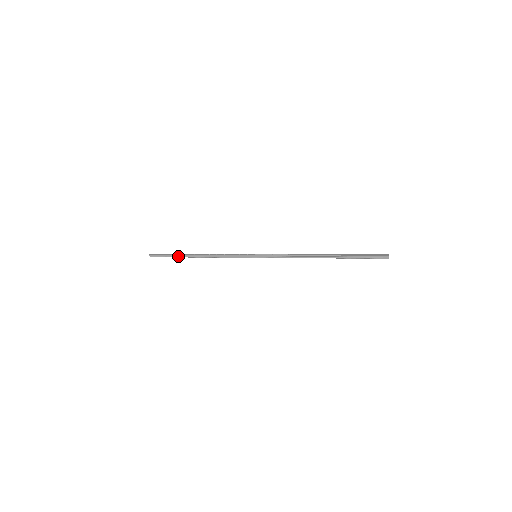
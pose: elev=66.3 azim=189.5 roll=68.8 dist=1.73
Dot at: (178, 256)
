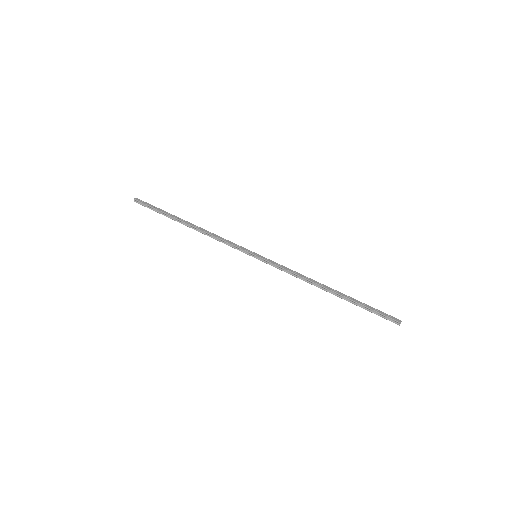
Dot at: (167, 215)
